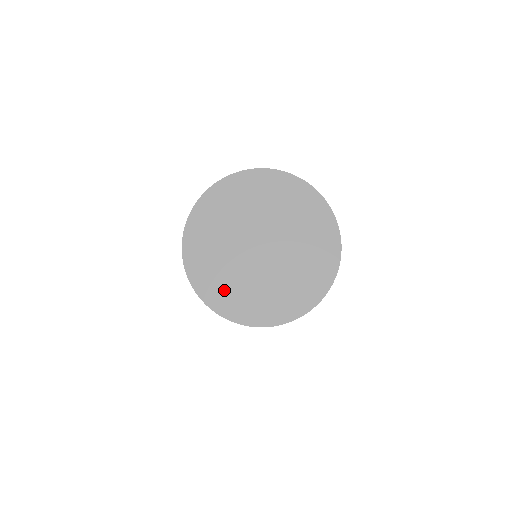
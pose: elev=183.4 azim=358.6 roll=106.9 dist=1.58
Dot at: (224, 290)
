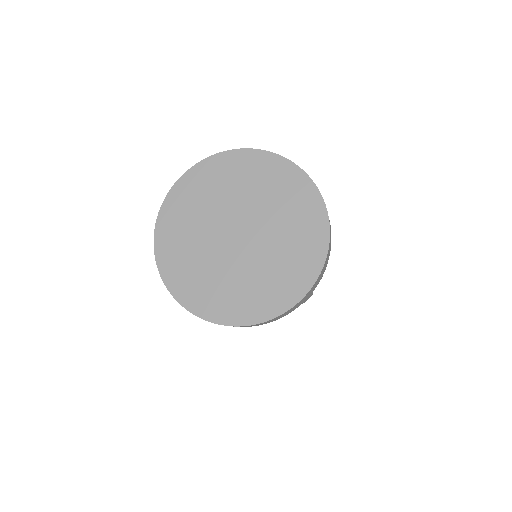
Dot at: (185, 269)
